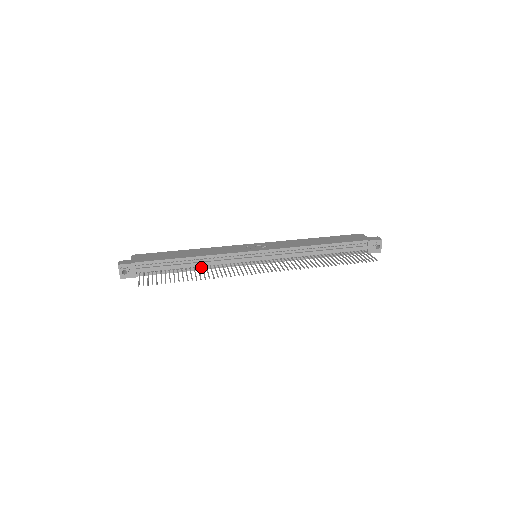
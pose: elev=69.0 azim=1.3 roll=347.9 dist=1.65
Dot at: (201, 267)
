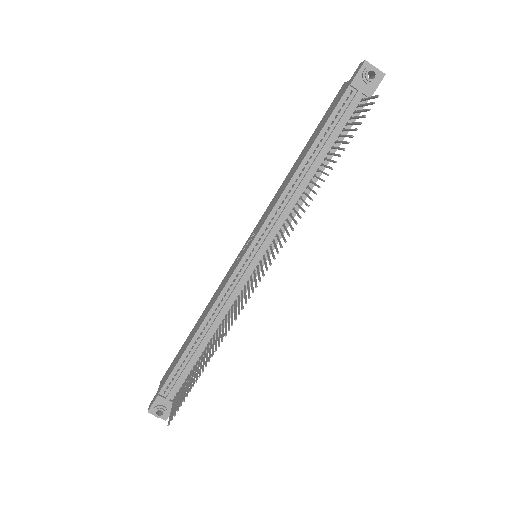
Dot at: (217, 331)
